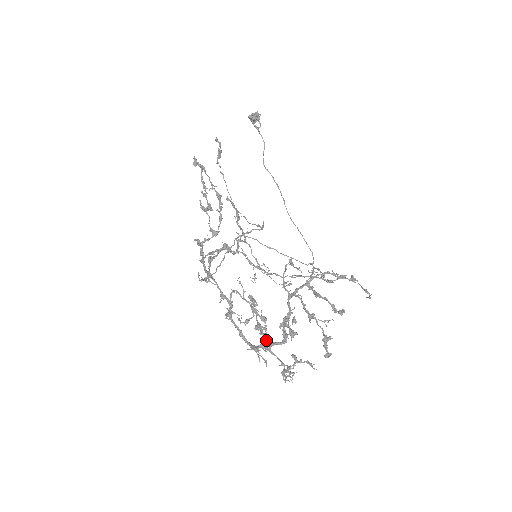
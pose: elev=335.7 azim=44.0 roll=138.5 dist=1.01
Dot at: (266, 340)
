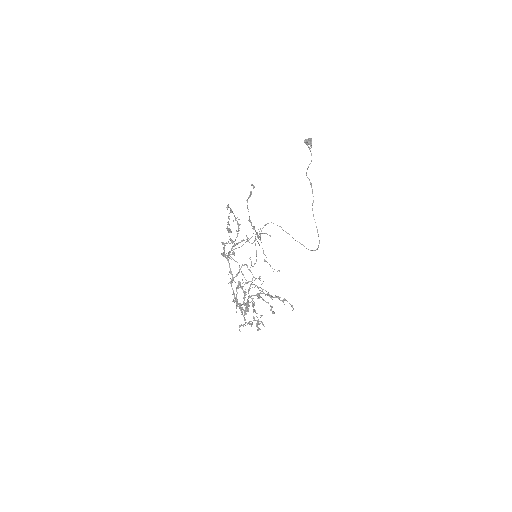
Dot at: (239, 306)
